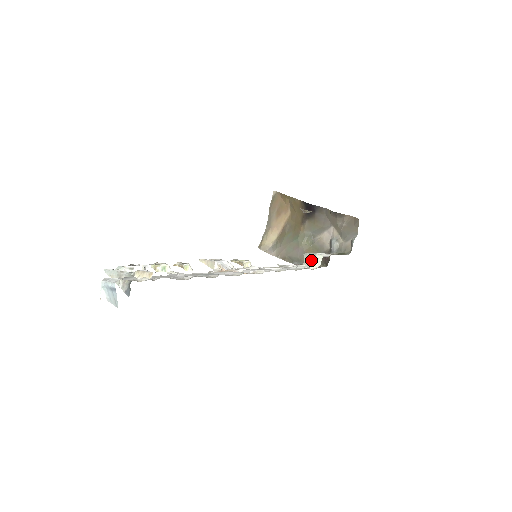
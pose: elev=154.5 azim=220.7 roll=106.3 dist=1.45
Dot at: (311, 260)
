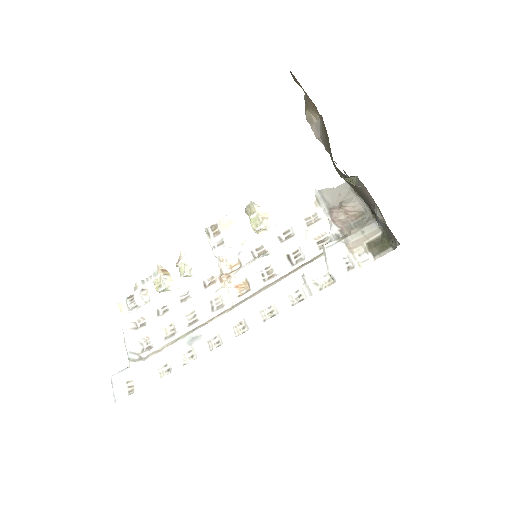
Dot at: occluded
